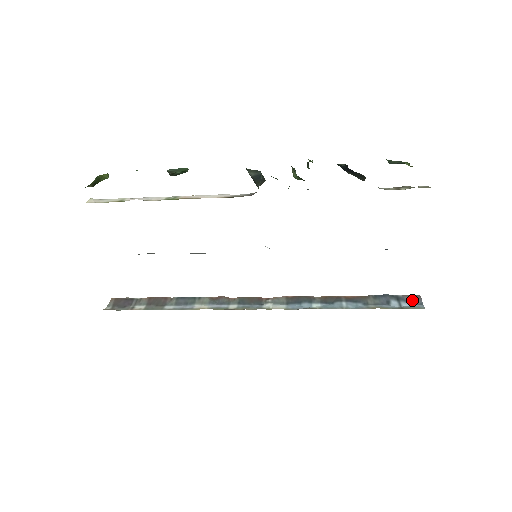
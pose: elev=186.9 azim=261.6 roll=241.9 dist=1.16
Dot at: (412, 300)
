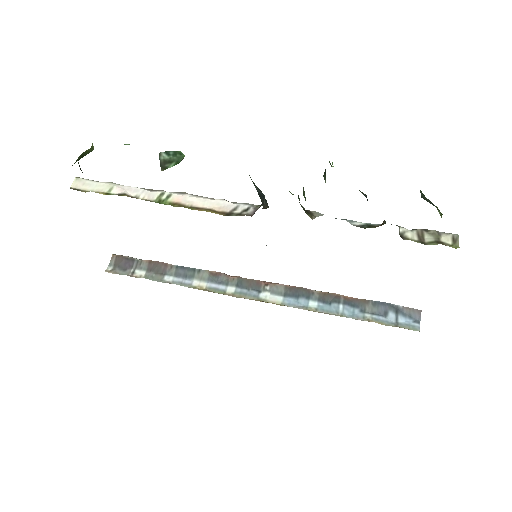
Dot at: (411, 315)
